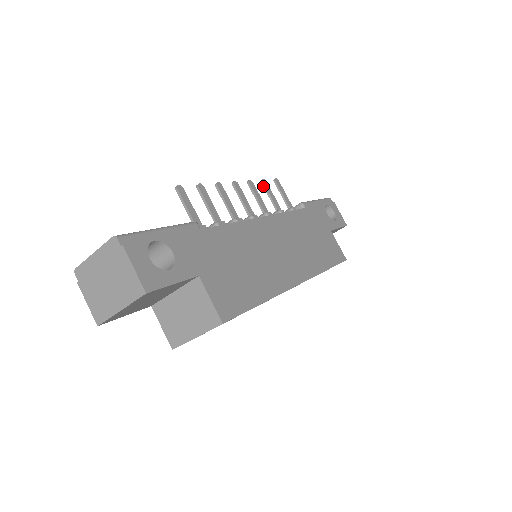
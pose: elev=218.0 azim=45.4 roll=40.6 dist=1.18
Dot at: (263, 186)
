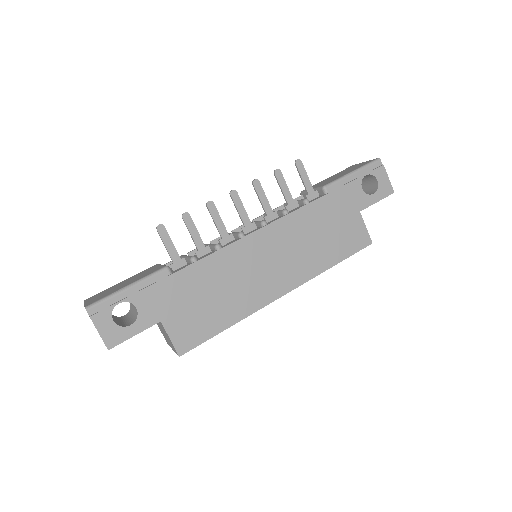
Dot at: occluded
